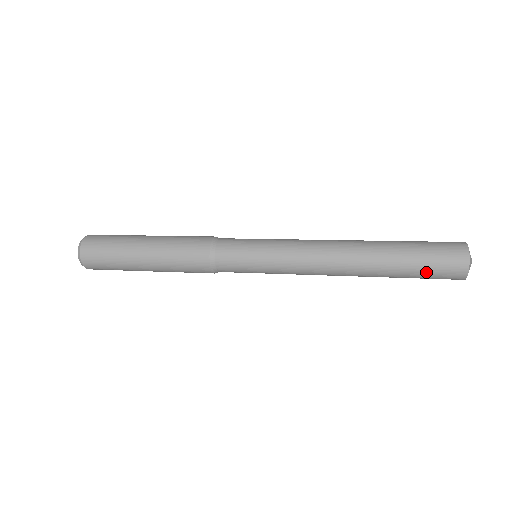
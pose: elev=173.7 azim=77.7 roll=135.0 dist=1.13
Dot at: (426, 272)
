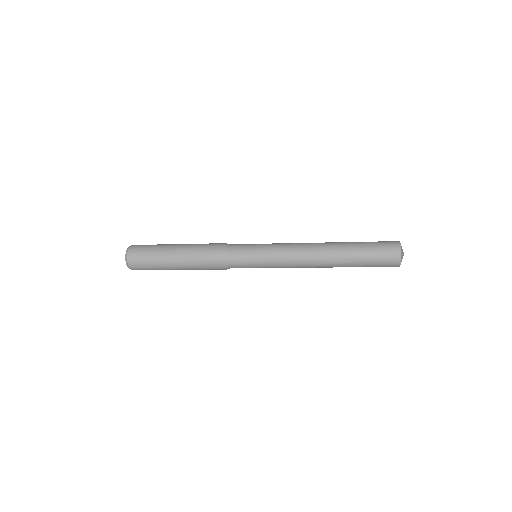
Dot at: occluded
